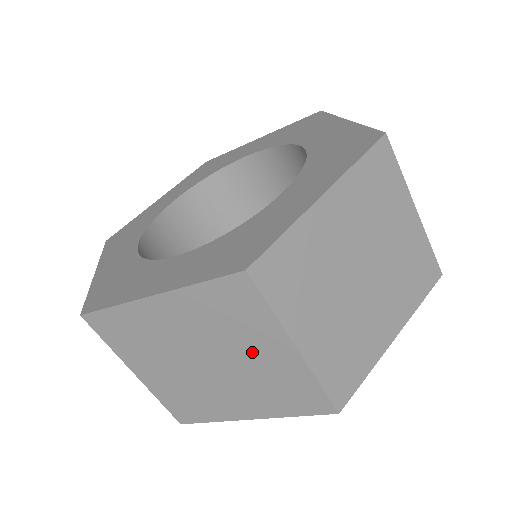
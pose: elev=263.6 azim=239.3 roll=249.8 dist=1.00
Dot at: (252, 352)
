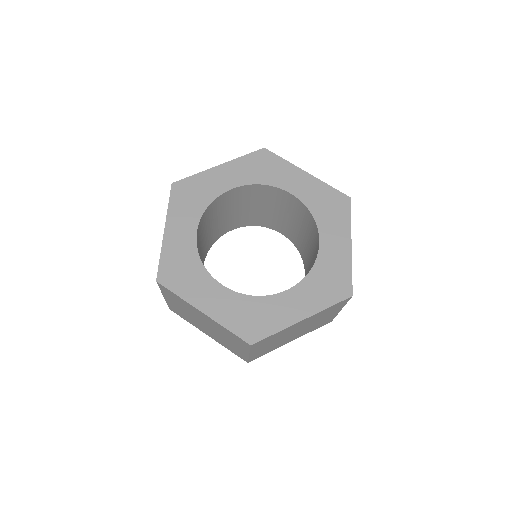
Dot at: (230, 341)
